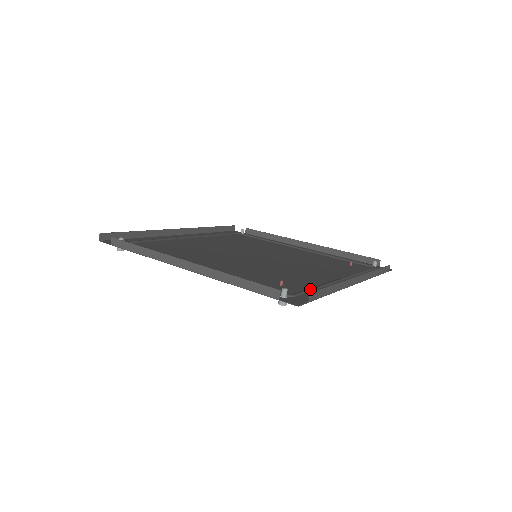
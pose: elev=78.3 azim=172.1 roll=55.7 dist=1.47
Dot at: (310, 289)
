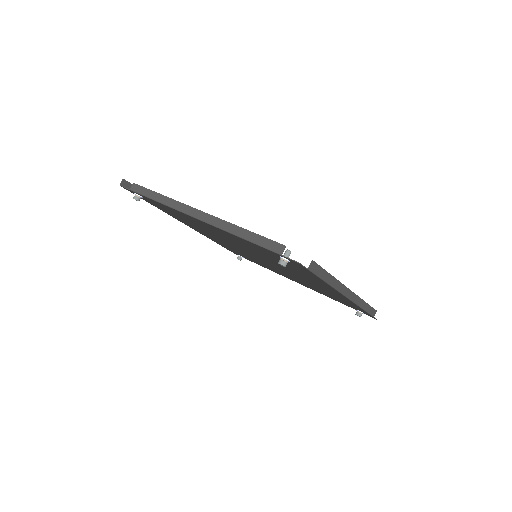
Dot at: occluded
